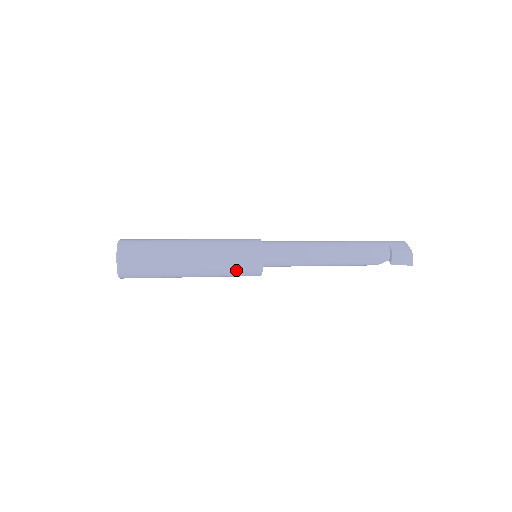
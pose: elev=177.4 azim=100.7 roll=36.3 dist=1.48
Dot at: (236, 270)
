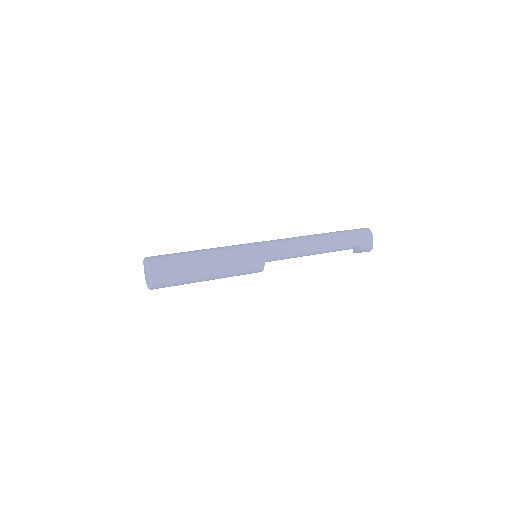
Dot at: occluded
